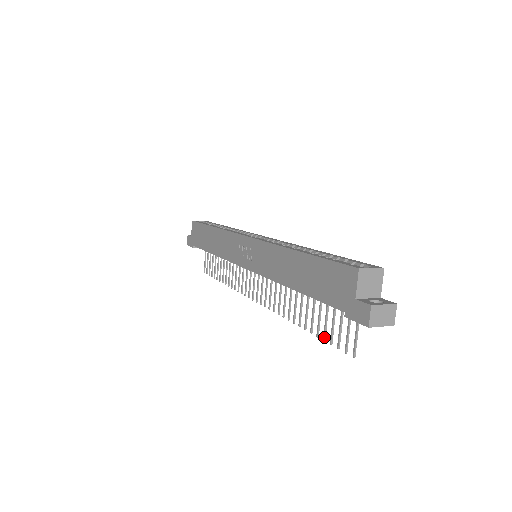
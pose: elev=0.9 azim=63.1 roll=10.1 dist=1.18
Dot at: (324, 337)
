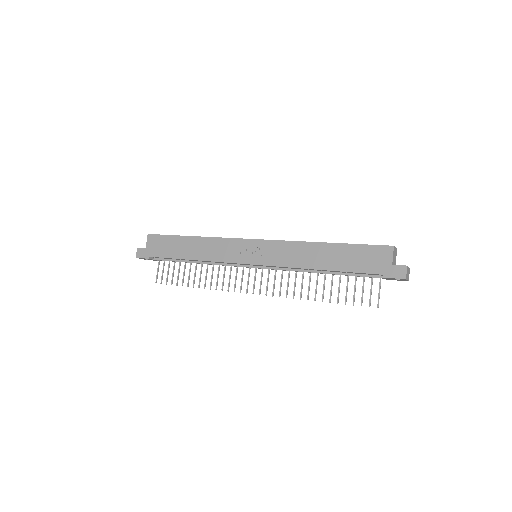
Dot at: (346, 301)
